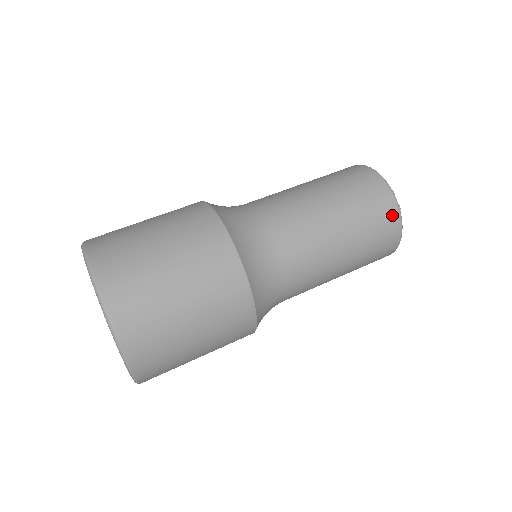
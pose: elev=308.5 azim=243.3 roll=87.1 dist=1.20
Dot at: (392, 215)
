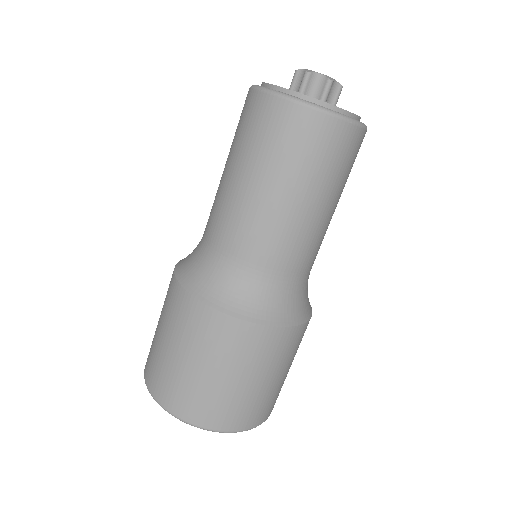
Dot at: (320, 124)
